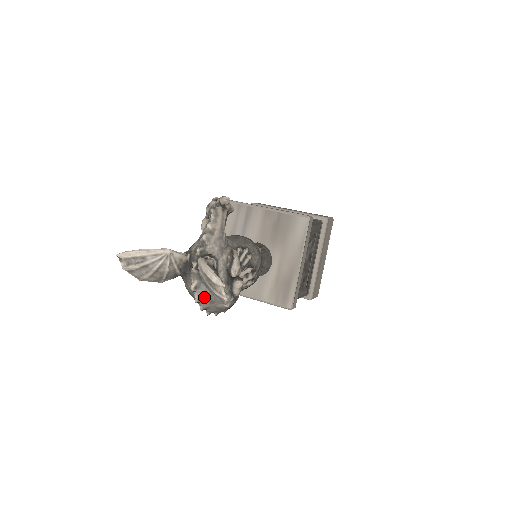
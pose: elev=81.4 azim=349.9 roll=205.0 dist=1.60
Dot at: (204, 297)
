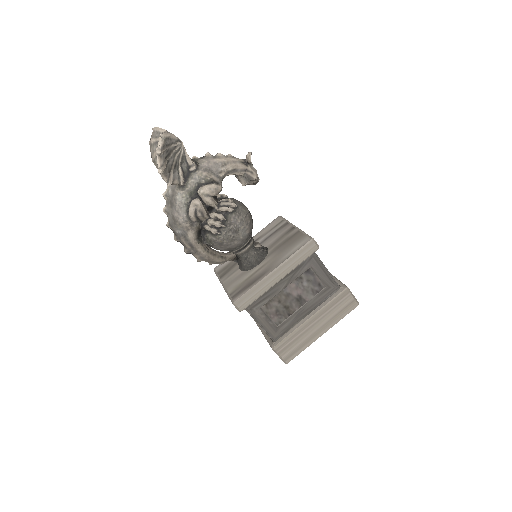
Dot at: (170, 194)
